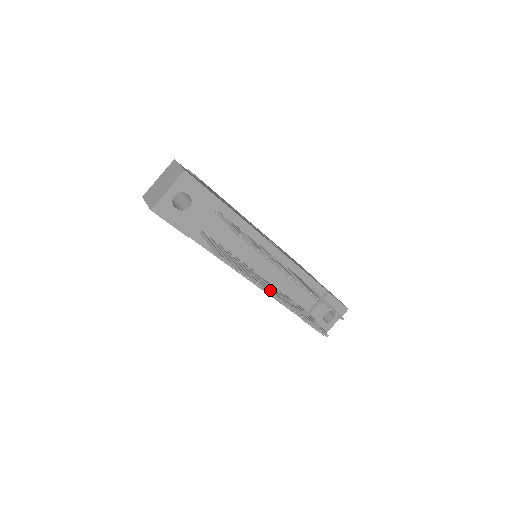
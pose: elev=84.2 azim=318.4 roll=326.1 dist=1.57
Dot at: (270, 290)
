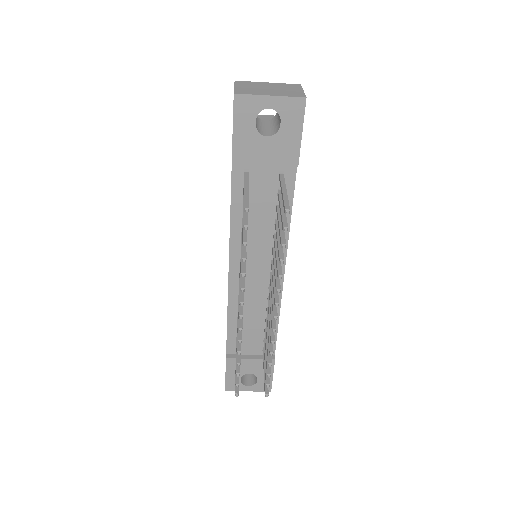
Dot at: occluded
